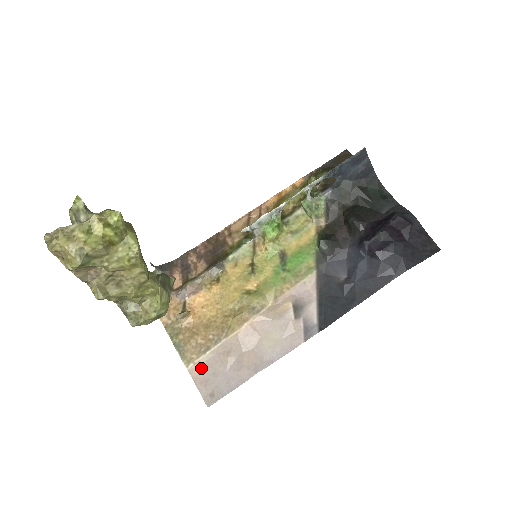
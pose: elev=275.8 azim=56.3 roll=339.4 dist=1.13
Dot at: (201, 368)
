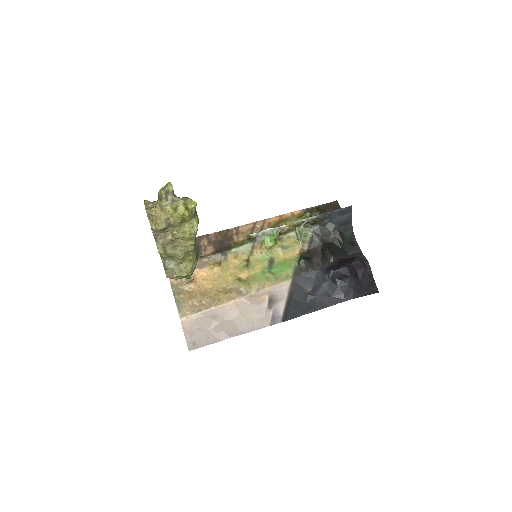
Dot at: (191, 322)
